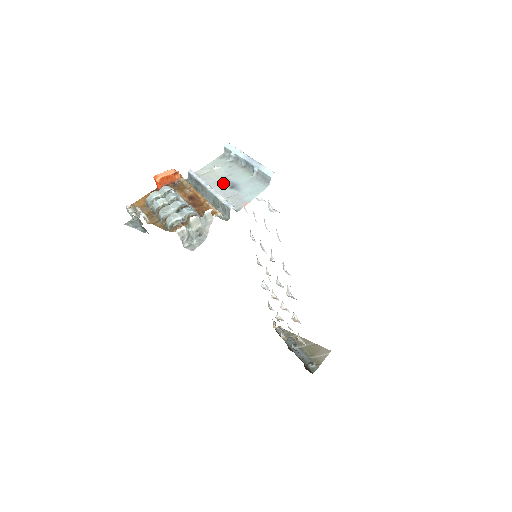
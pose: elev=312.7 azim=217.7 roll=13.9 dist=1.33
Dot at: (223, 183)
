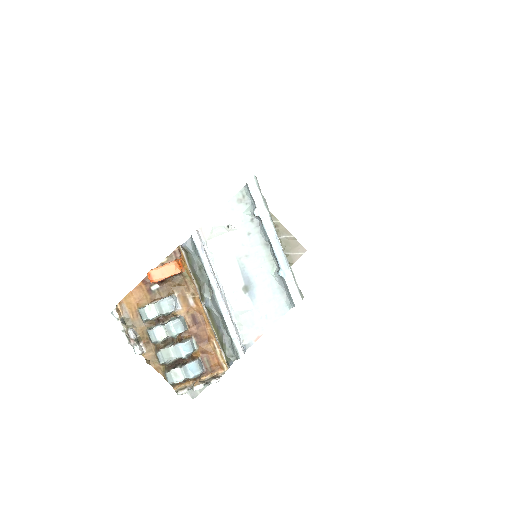
Dot at: (236, 274)
